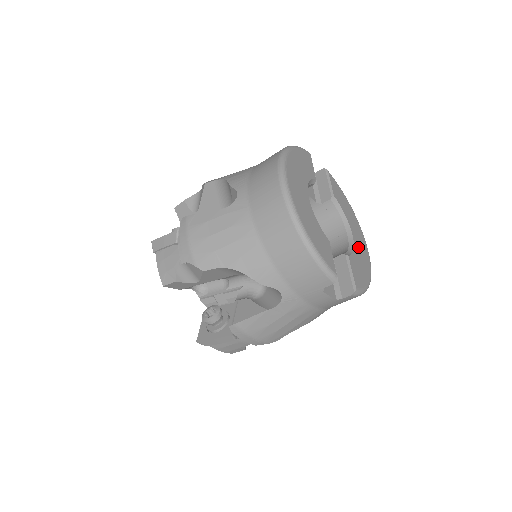
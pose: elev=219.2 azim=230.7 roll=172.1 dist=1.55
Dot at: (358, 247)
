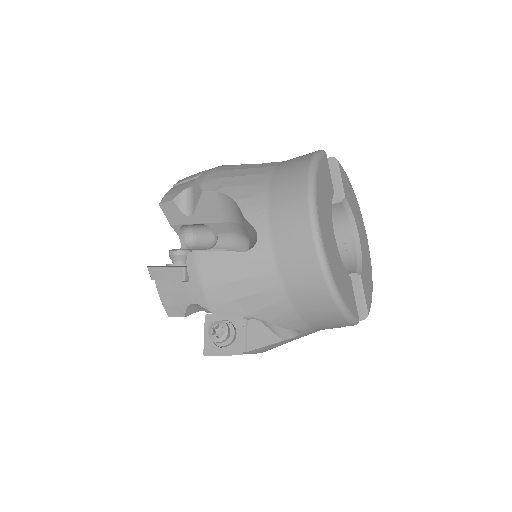
Dot at: (363, 249)
